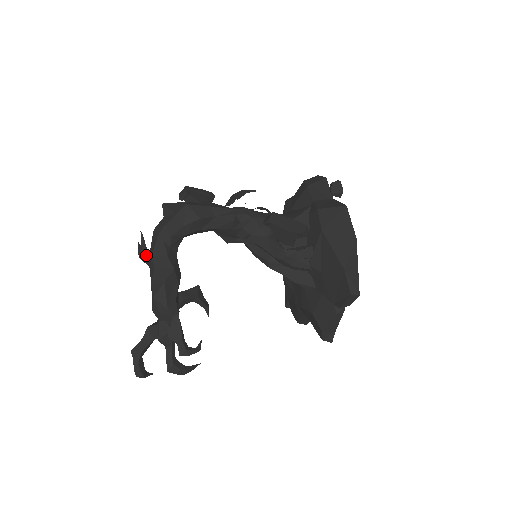
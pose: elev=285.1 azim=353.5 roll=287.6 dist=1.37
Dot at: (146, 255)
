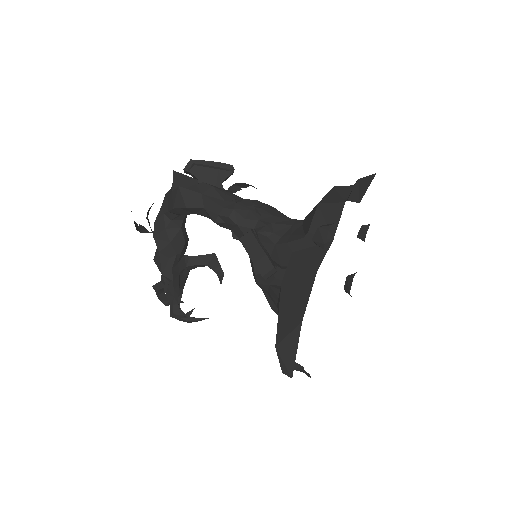
Dot at: (136, 228)
